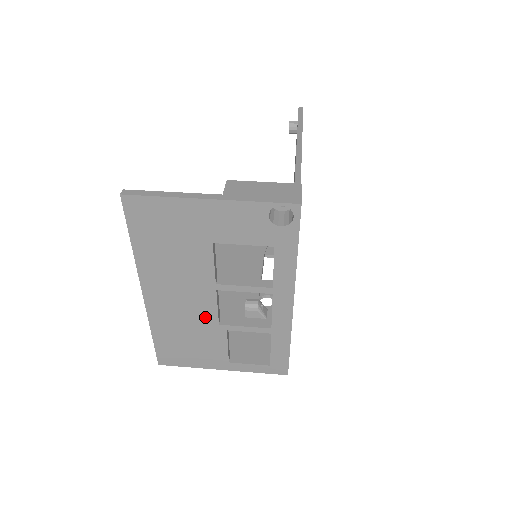
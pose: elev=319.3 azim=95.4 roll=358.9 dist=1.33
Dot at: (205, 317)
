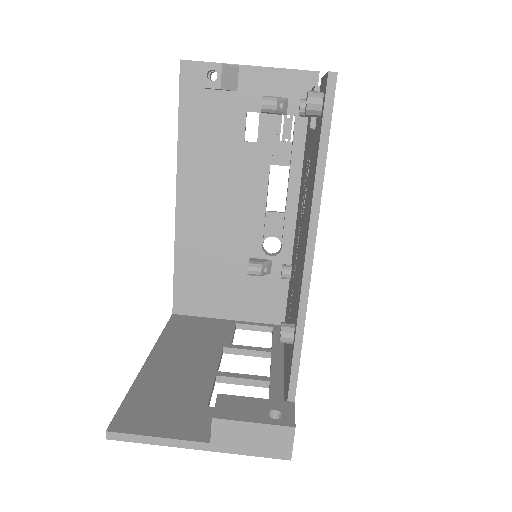
Dot at: occluded
